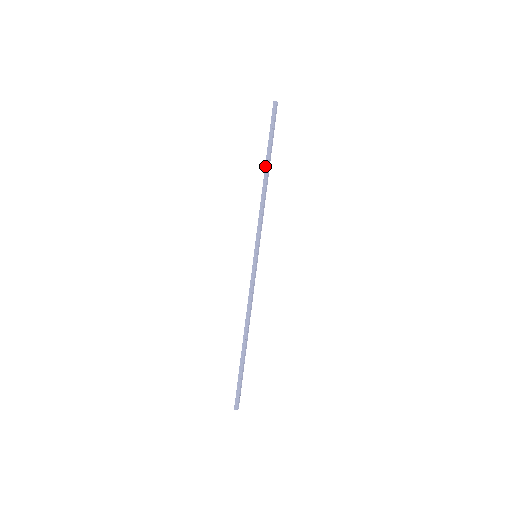
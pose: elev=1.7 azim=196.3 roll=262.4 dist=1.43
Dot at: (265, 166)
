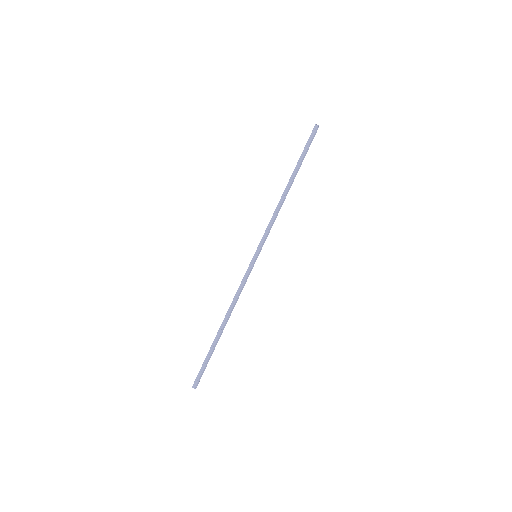
Dot at: (290, 179)
